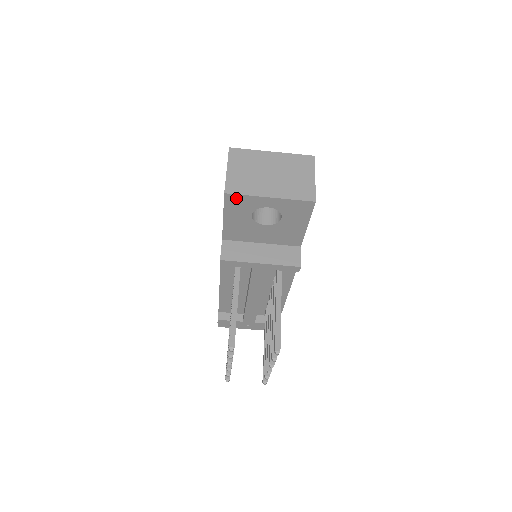
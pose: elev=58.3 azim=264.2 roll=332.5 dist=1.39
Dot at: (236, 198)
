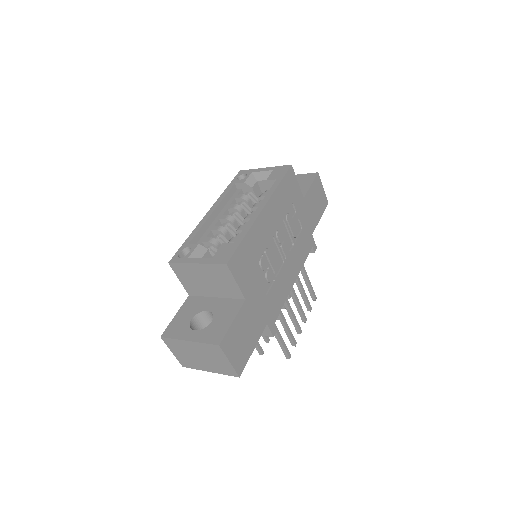
Dot at: occluded
